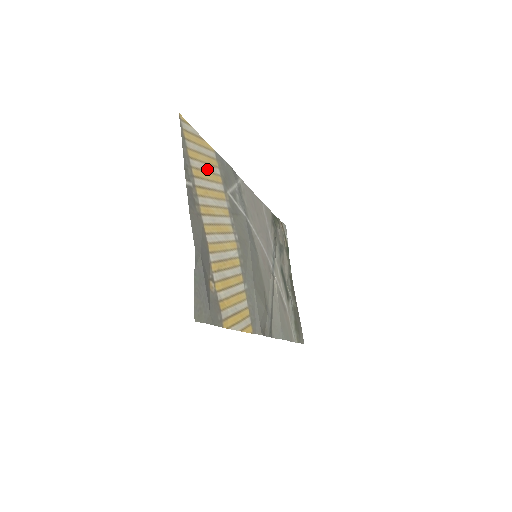
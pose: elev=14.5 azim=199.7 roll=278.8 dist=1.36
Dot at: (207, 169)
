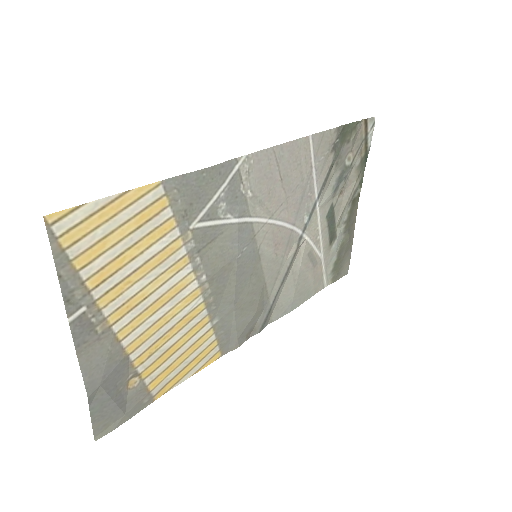
Dot at: (132, 241)
